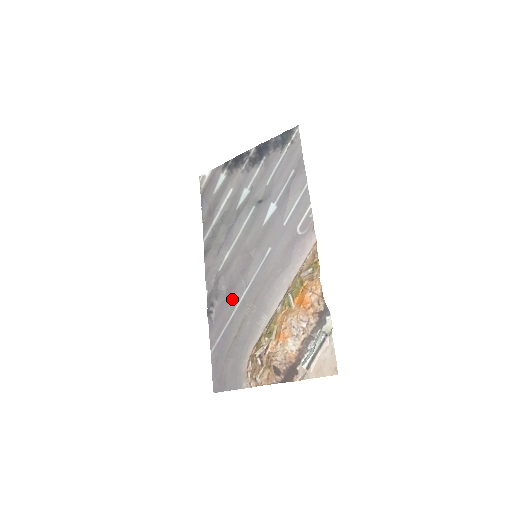
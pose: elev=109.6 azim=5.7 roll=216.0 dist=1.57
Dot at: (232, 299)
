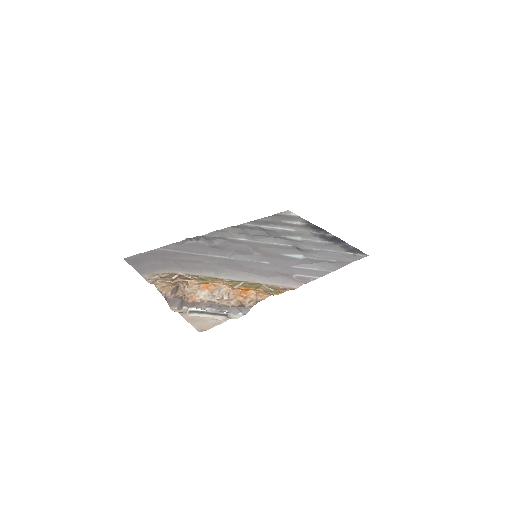
Dot at: (211, 250)
